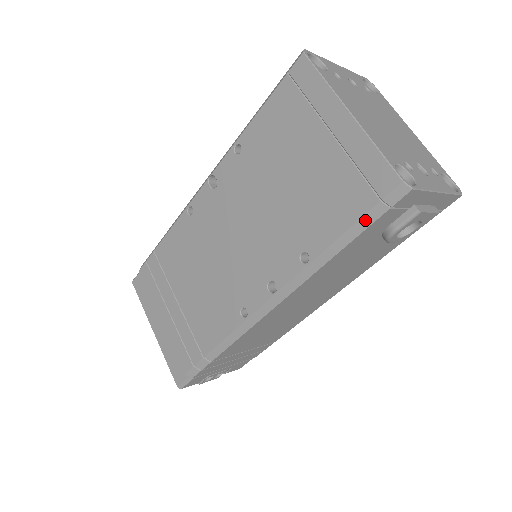
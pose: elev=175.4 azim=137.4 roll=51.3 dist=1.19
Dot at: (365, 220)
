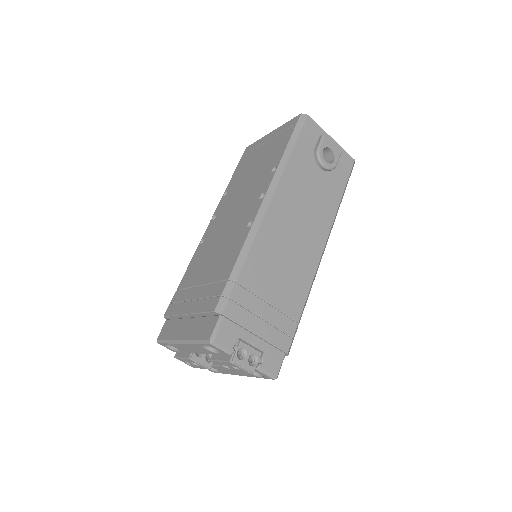
Dot at: (295, 134)
